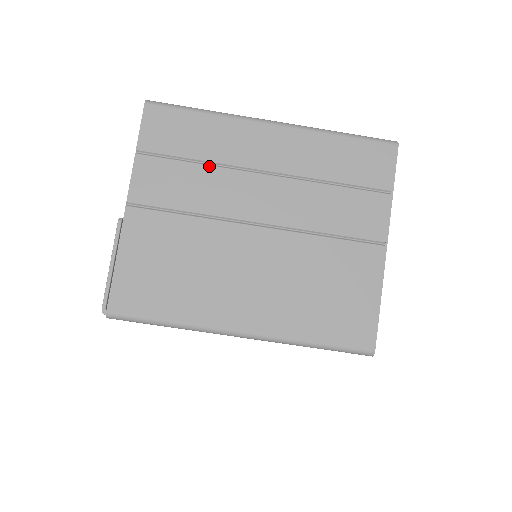
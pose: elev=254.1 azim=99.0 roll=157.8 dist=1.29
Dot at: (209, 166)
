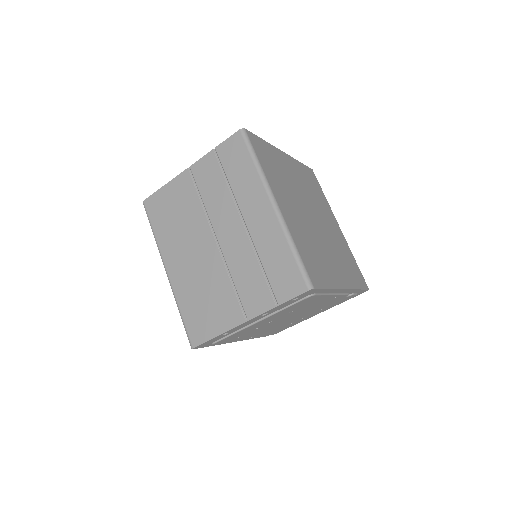
Dot at: (229, 190)
